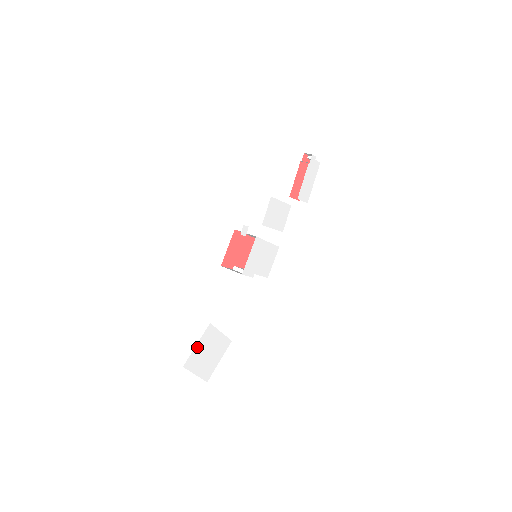
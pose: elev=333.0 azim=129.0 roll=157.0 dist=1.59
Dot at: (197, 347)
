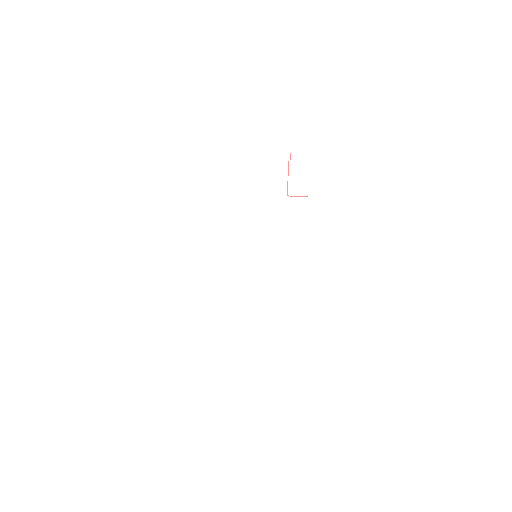
Dot at: (201, 336)
